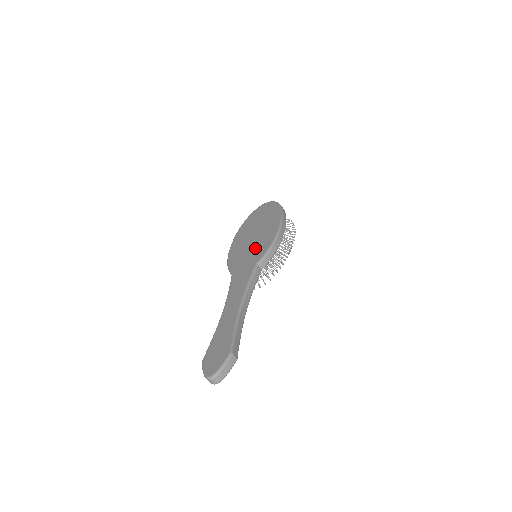
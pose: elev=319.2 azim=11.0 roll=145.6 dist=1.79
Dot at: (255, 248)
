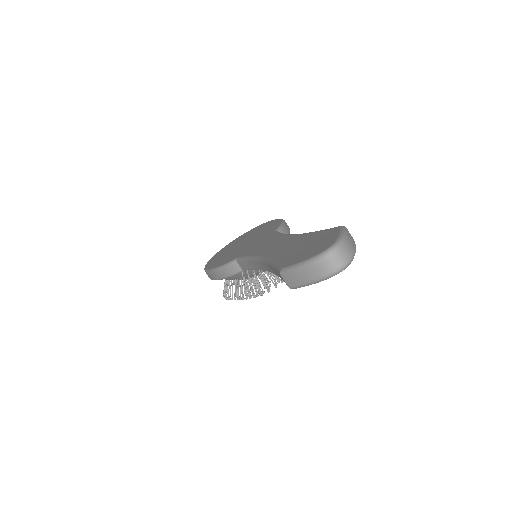
Dot at: (256, 237)
